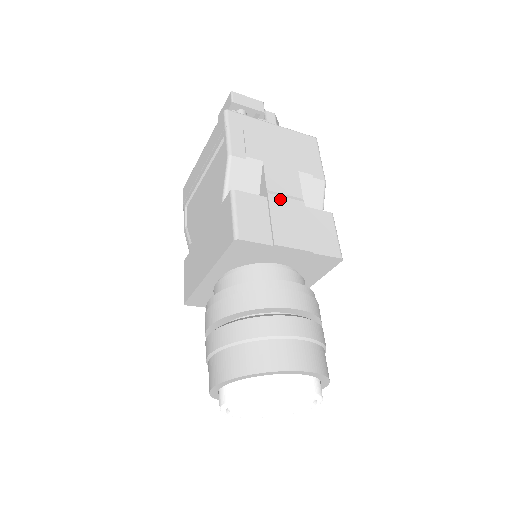
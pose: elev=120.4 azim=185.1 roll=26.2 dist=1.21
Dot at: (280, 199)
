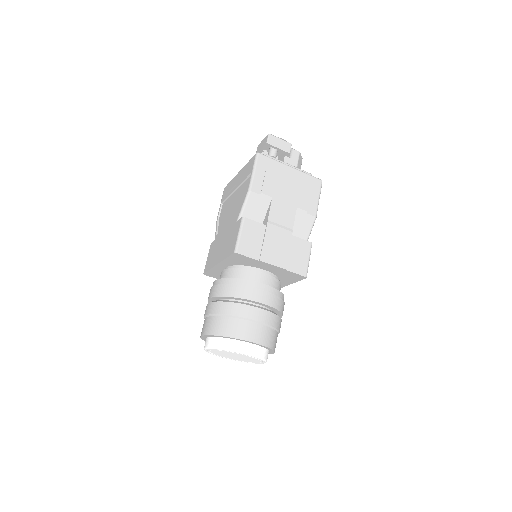
Dot at: (275, 228)
